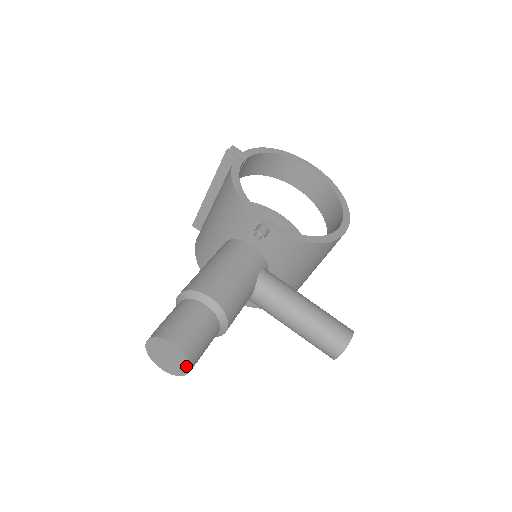
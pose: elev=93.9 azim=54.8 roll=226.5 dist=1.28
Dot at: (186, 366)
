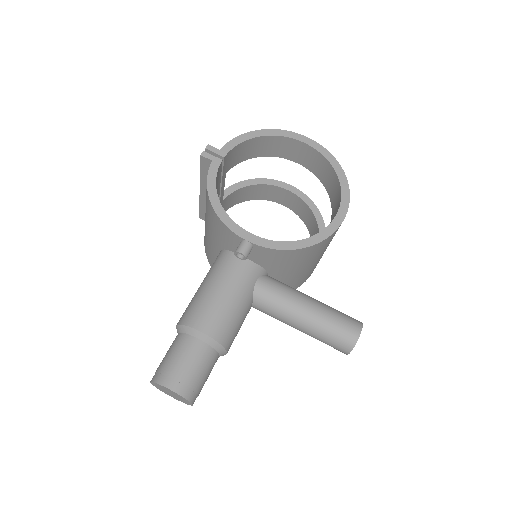
Dot at: (188, 402)
